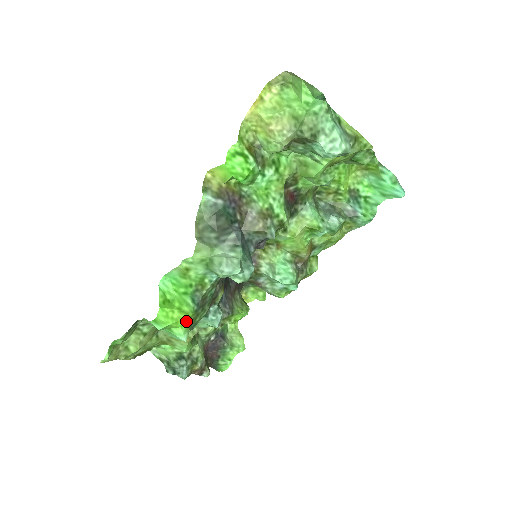
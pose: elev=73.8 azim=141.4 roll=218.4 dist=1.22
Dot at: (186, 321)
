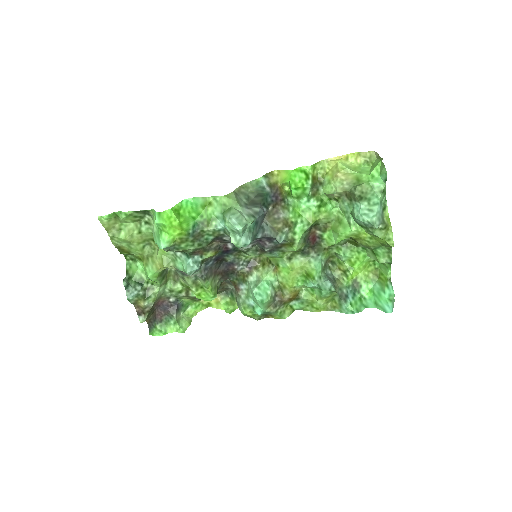
Dot at: (177, 234)
